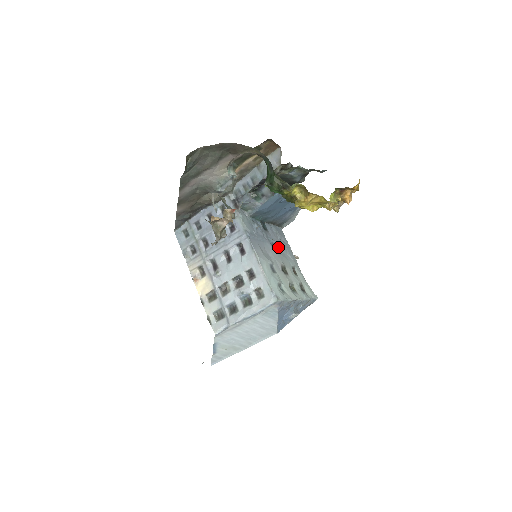
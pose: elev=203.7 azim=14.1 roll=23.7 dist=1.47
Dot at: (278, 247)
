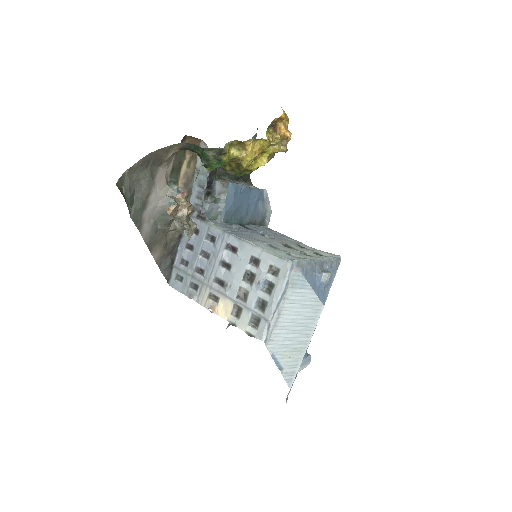
Dot at: (270, 236)
